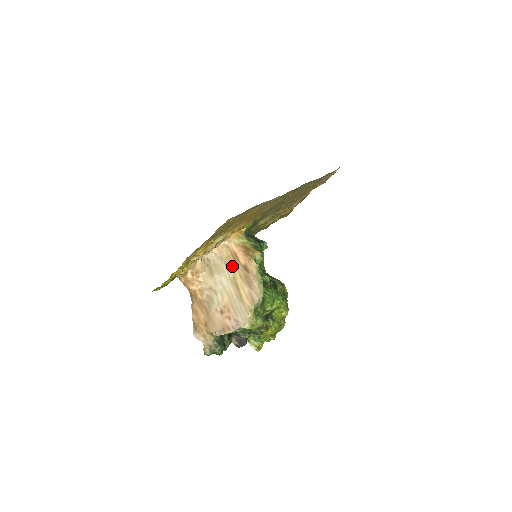
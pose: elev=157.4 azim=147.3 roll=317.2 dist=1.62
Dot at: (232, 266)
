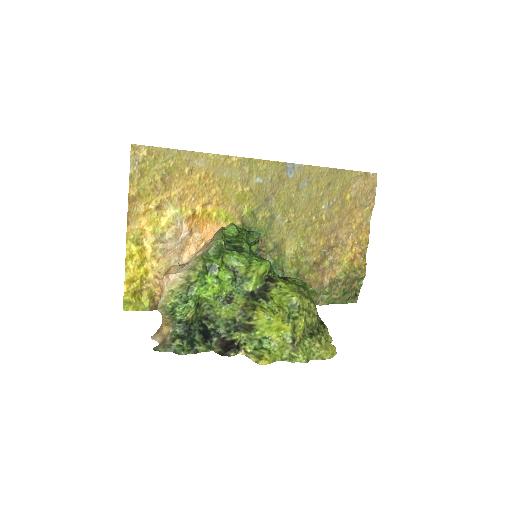
Dot at: occluded
